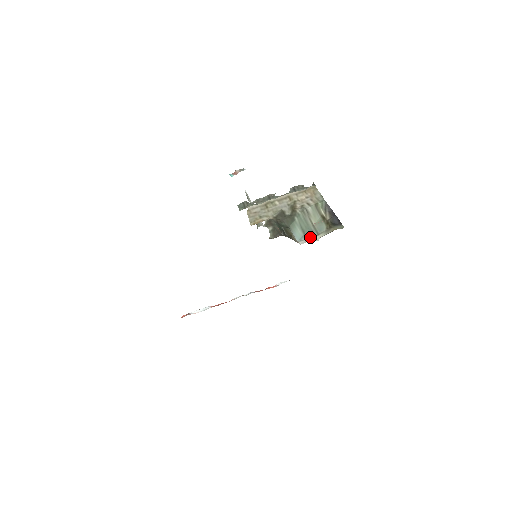
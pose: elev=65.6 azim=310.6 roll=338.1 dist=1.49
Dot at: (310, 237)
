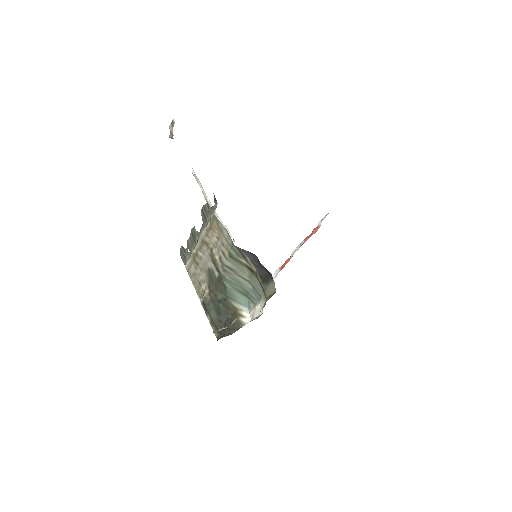
Dot at: (256, 301)
